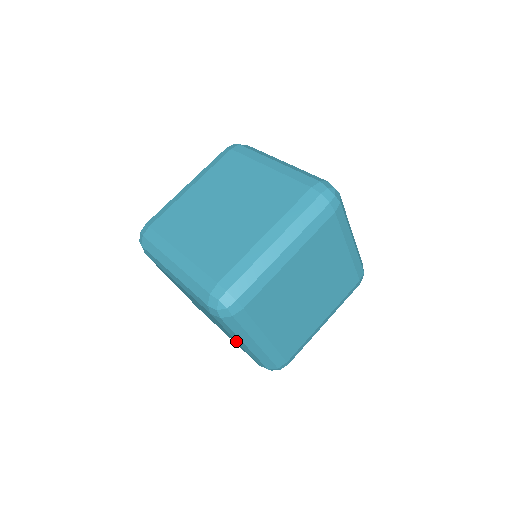
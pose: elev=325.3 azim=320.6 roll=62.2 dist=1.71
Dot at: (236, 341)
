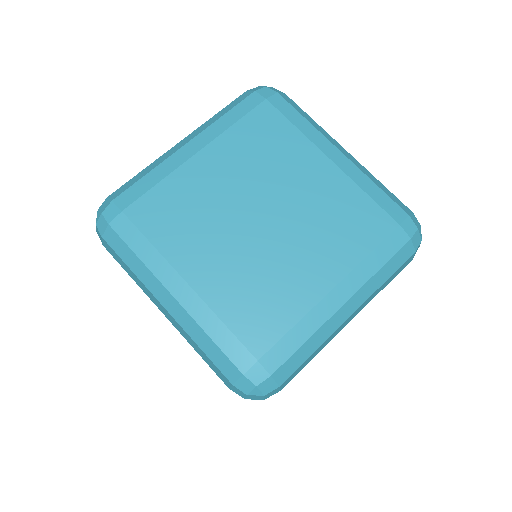
Dot at: occluded
